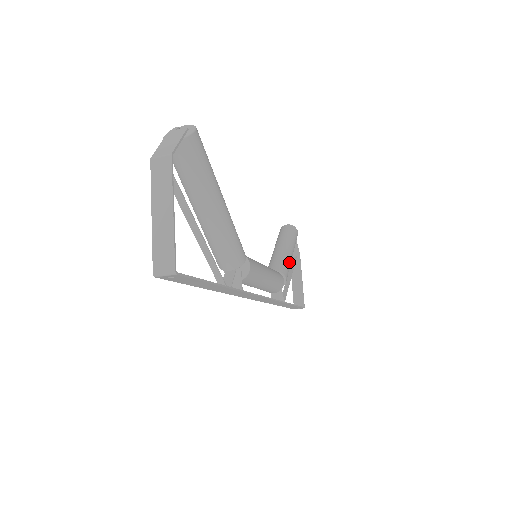
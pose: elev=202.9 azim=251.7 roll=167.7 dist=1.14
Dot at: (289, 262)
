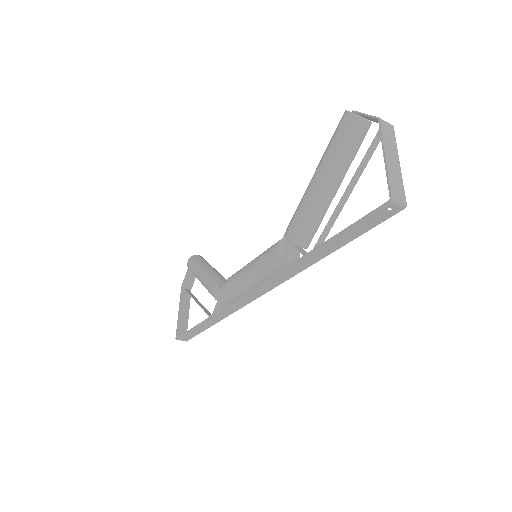
Dot at: occluded
